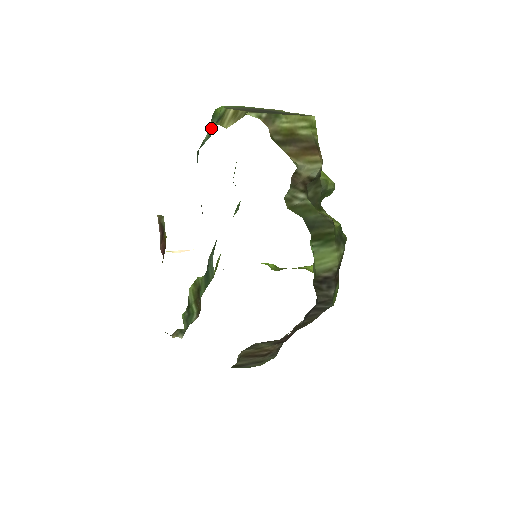
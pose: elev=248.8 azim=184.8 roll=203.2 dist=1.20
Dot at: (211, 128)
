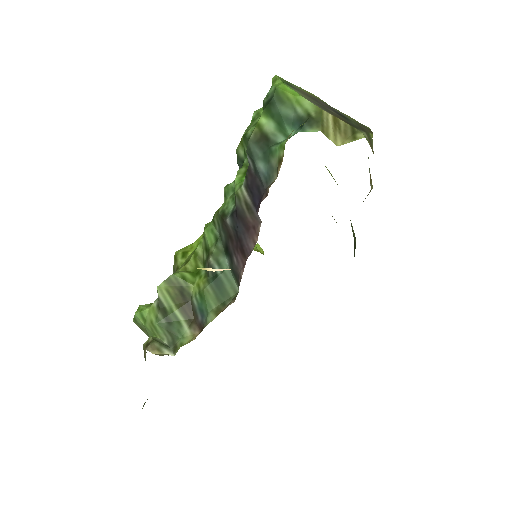
Dot at: (284, 120)
